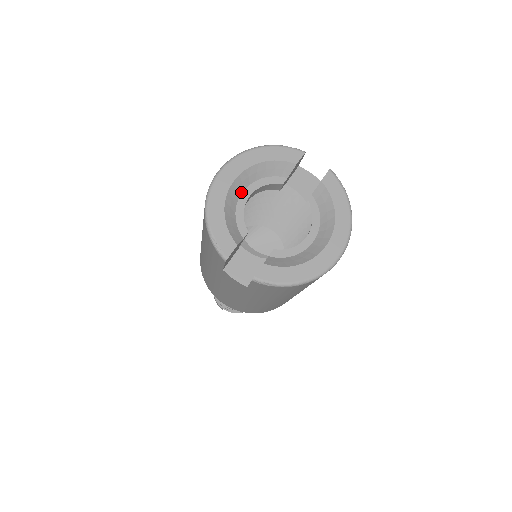
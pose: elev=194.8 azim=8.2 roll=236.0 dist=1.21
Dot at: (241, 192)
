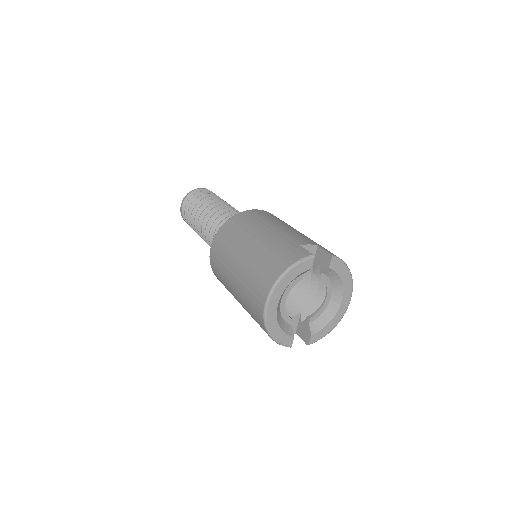
Dot at: (280, 303)
